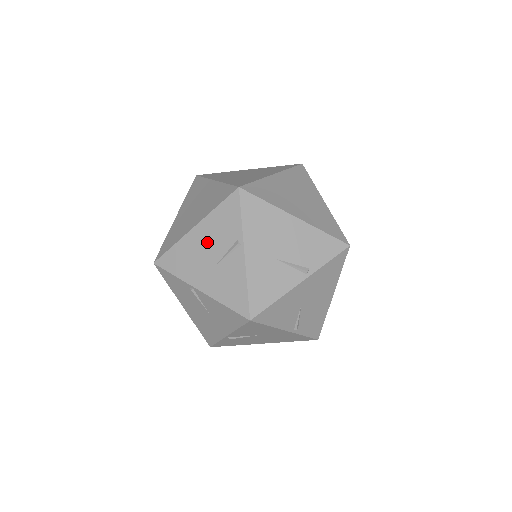
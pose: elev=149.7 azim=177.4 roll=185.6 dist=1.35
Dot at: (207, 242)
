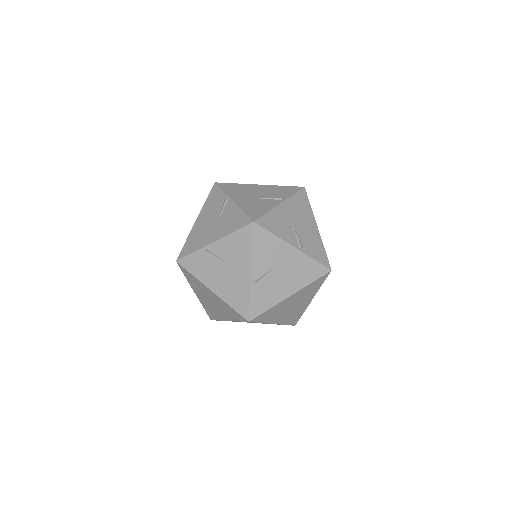
Dot at: (261, 191)
